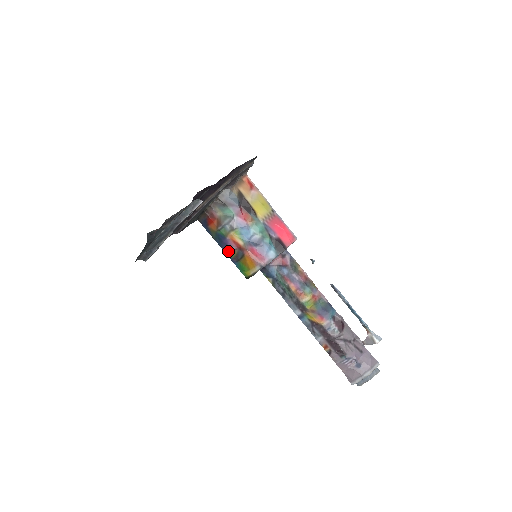
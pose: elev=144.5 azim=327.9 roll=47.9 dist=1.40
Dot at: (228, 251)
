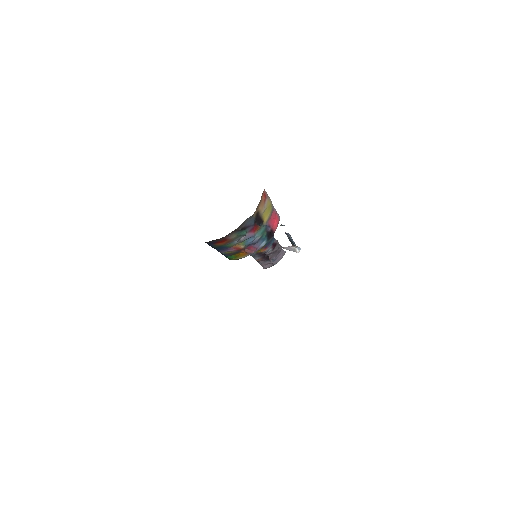
Dot at: (224, 252)
